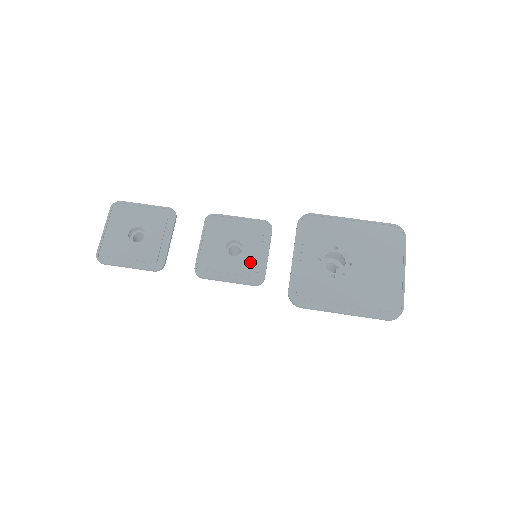
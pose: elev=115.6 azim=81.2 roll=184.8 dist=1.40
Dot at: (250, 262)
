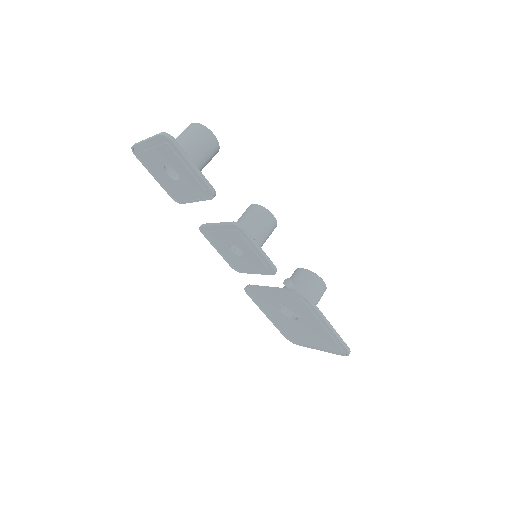
Dot at: (239, 263)
